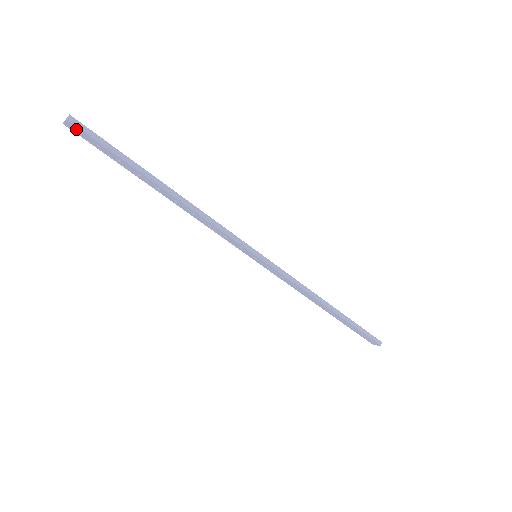
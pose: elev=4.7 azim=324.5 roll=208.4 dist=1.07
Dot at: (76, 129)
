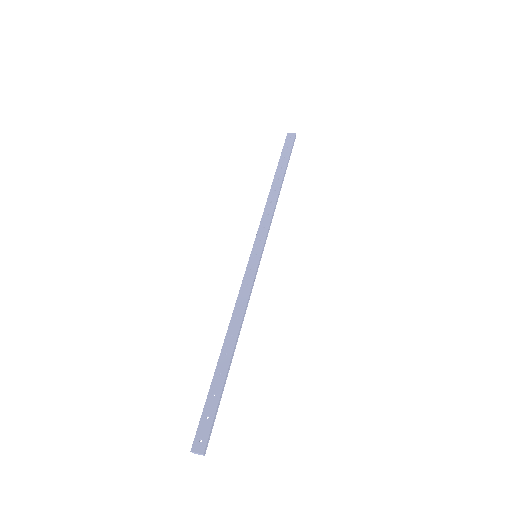
Dot at: (199, 441)
